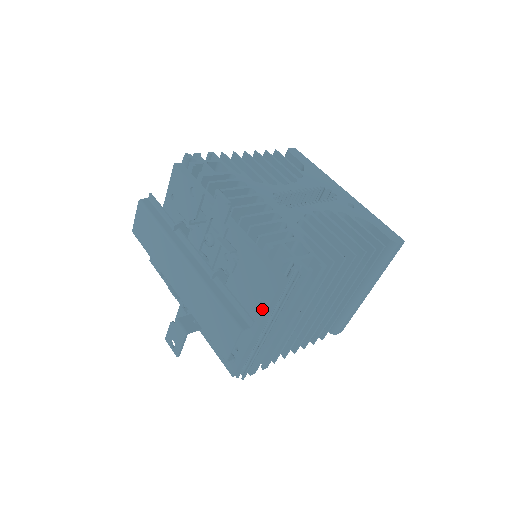
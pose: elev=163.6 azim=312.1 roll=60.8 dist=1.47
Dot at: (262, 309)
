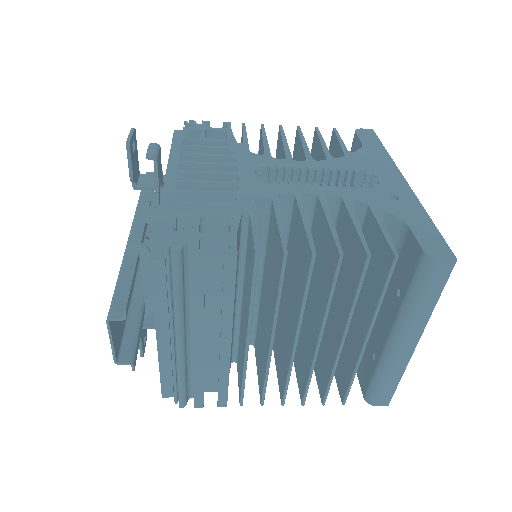
Dot at: occluded
